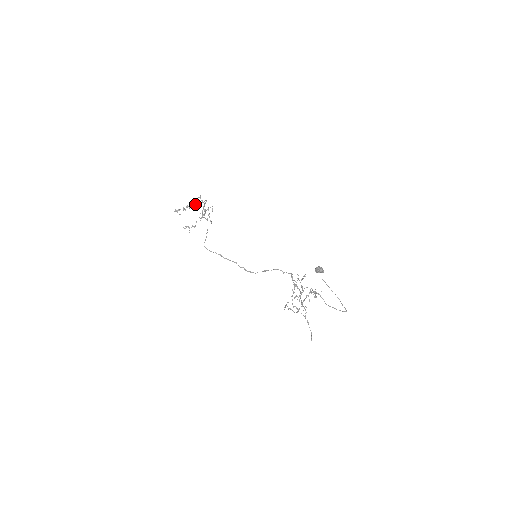
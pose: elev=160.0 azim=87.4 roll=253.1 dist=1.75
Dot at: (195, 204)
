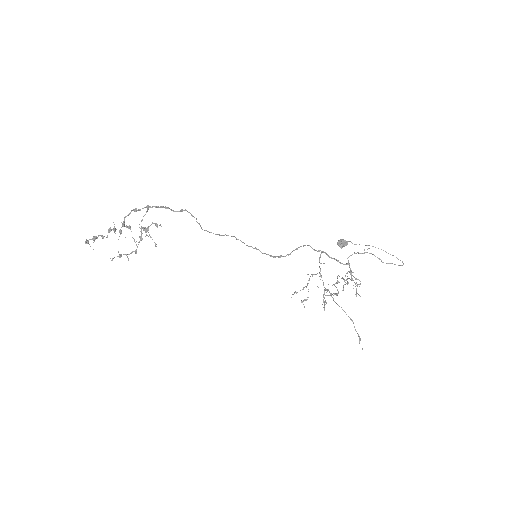
Dot at: (123, 224)
